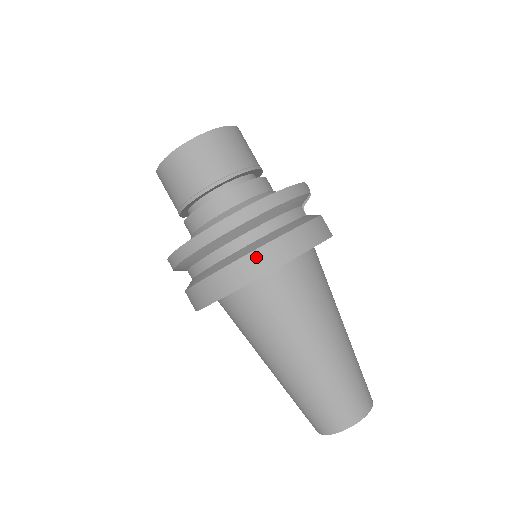
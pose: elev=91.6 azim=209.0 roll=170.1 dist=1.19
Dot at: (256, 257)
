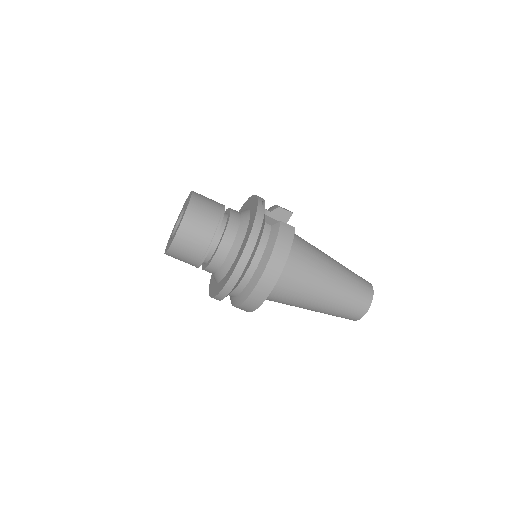
Dot at: (262, 283)
